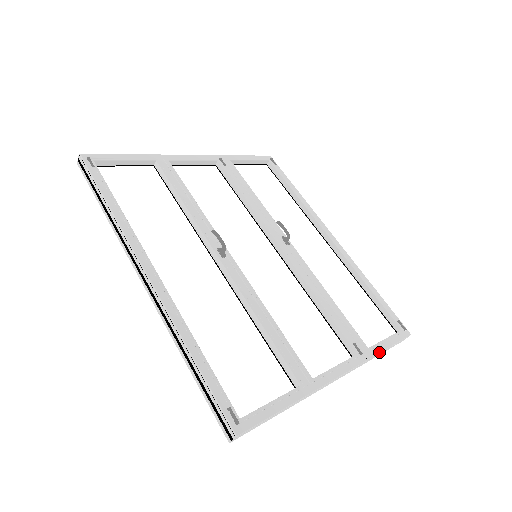
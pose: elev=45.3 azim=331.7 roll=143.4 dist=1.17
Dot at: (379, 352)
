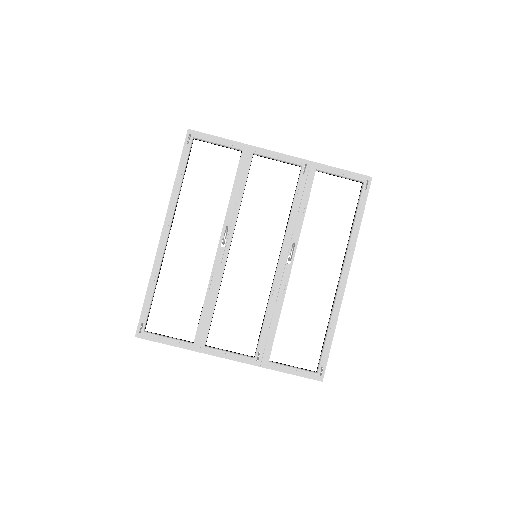
Dot at: (275, 370)
